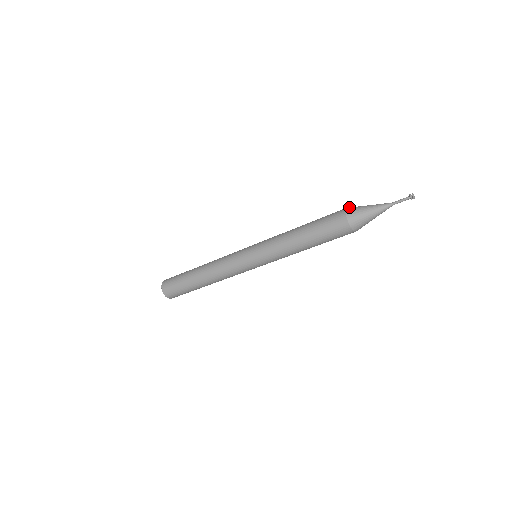
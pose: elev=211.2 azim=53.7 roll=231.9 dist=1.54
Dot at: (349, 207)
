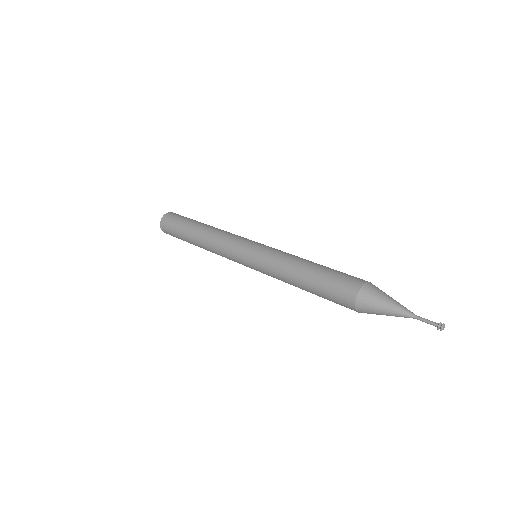
Dot at: (359, 299)
